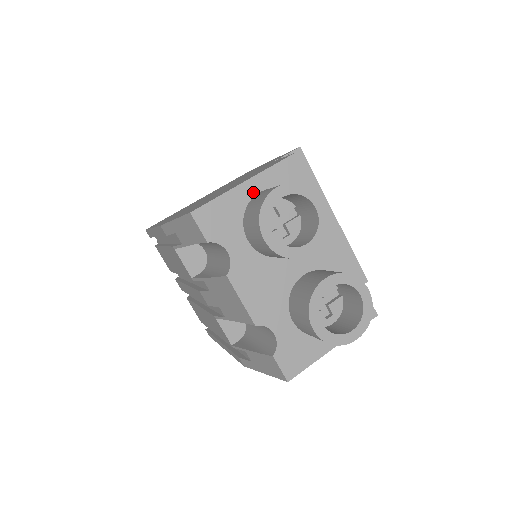
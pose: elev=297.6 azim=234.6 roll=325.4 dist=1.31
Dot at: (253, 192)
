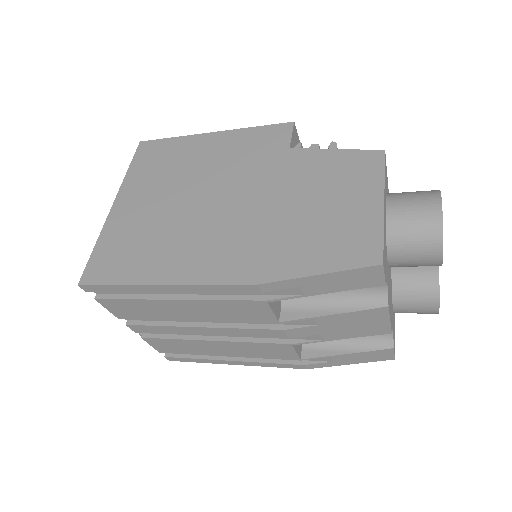
Dot at: (385, 210)
